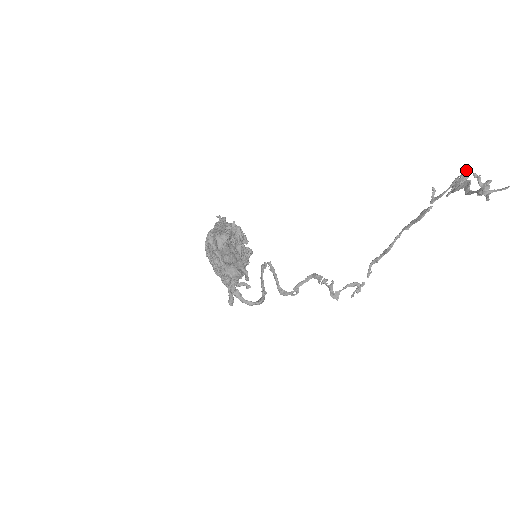
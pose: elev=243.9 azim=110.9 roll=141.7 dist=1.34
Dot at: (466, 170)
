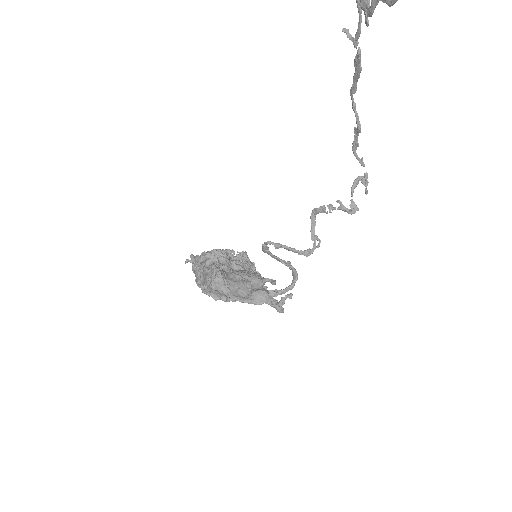
Dot at: out of frame
